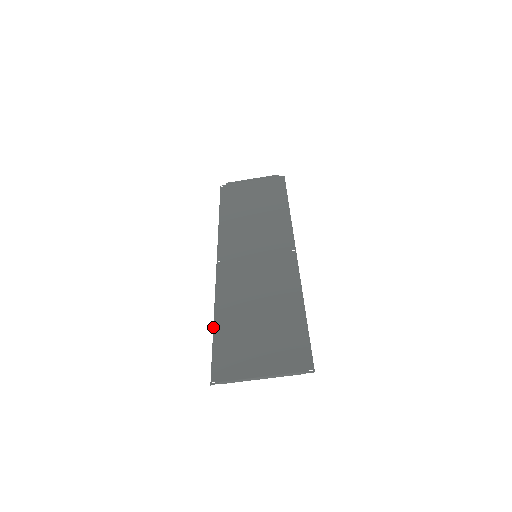
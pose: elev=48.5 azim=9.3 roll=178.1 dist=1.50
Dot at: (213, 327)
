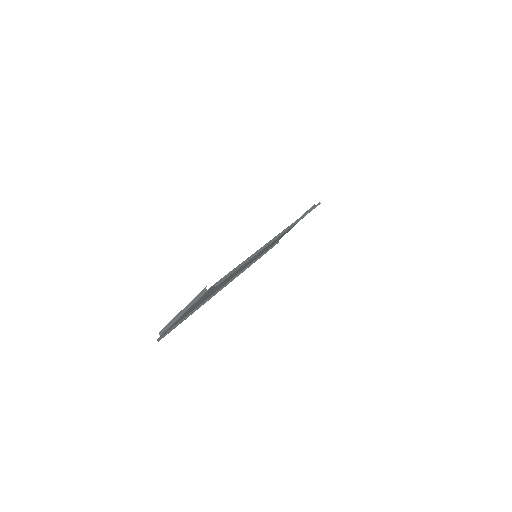
Dot at: occluded
